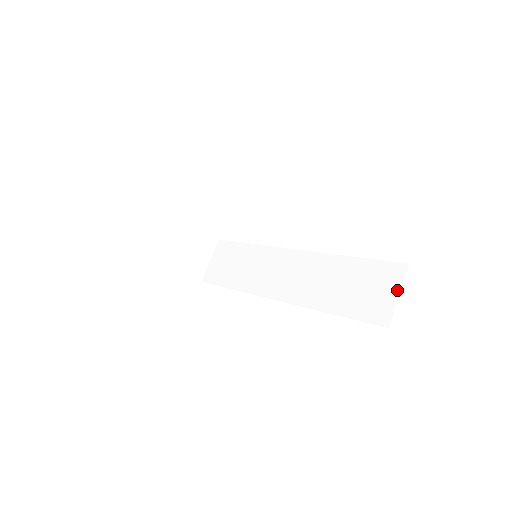
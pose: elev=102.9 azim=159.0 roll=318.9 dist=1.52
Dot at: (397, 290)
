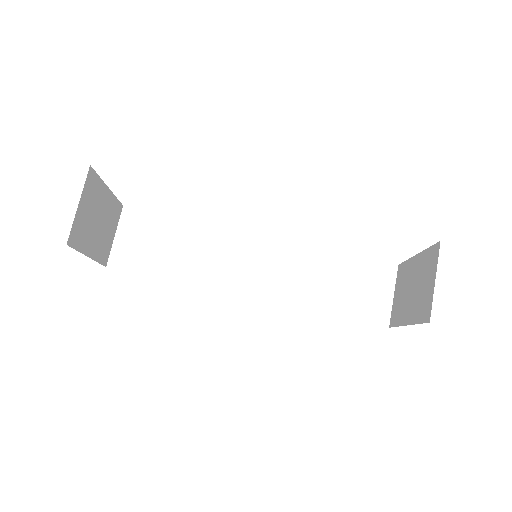
Dot at: (391, 290)
